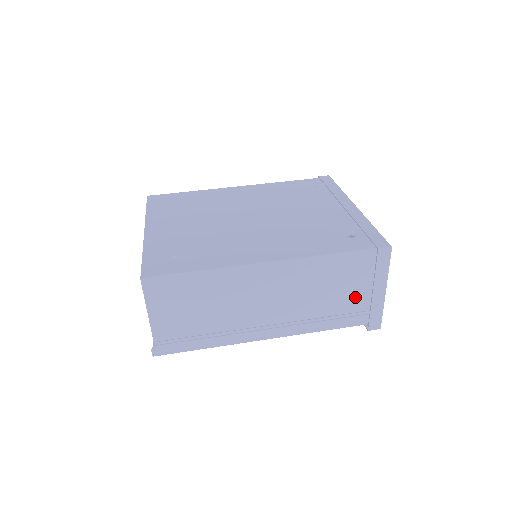
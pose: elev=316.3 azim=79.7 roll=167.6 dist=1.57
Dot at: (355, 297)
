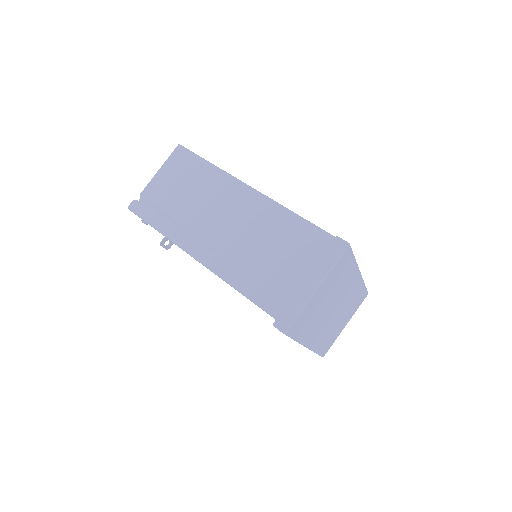
Dot at: (288, 274)
